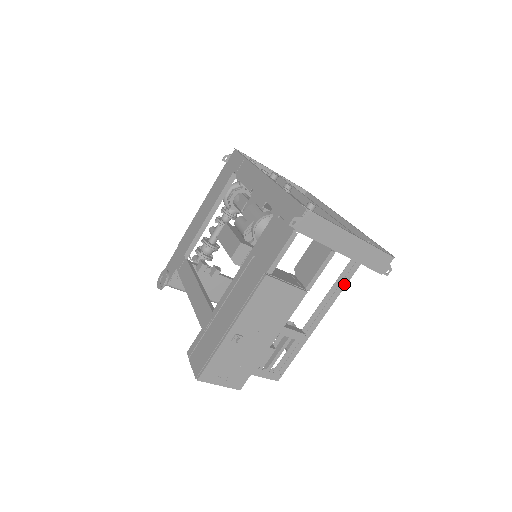
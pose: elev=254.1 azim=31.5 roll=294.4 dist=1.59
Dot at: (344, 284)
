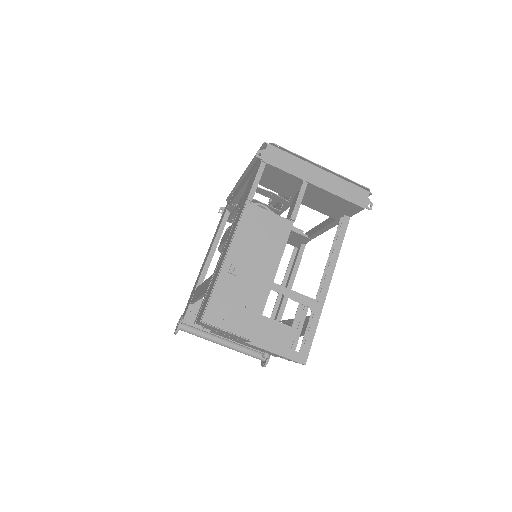
Dot at: (340, 243)
